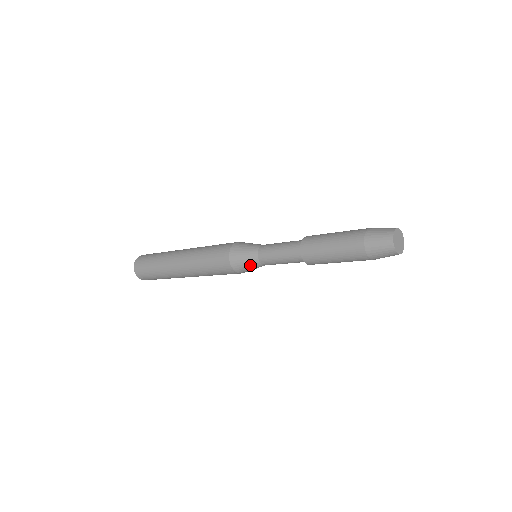
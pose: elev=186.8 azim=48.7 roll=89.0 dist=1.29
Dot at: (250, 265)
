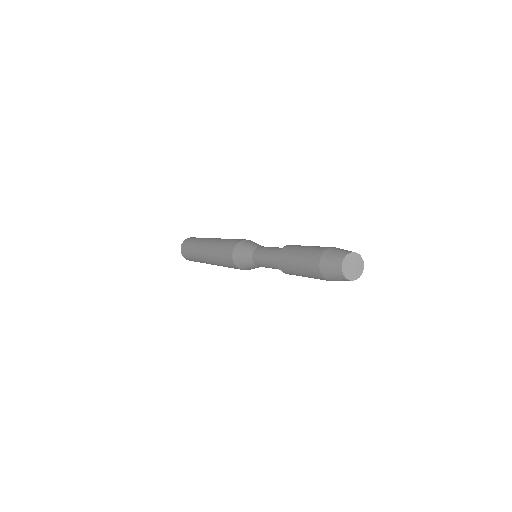
Dot at: (247, 263)
